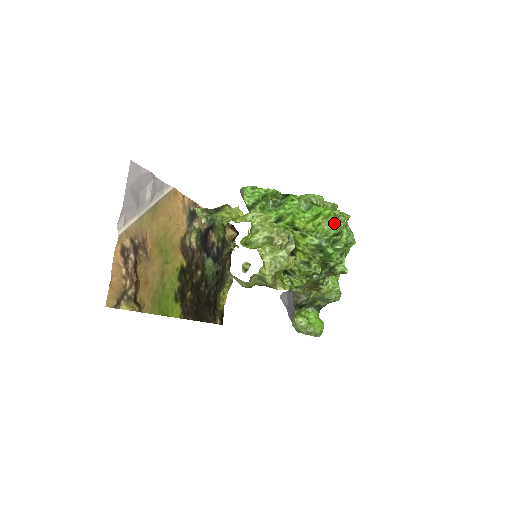
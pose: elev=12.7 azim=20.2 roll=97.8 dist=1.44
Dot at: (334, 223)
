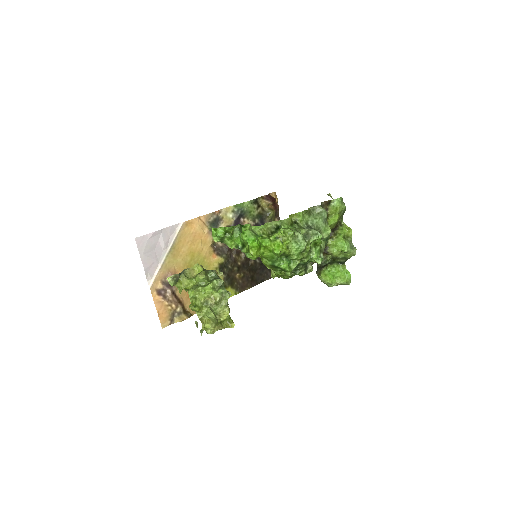
Dot at: (272, 251)
